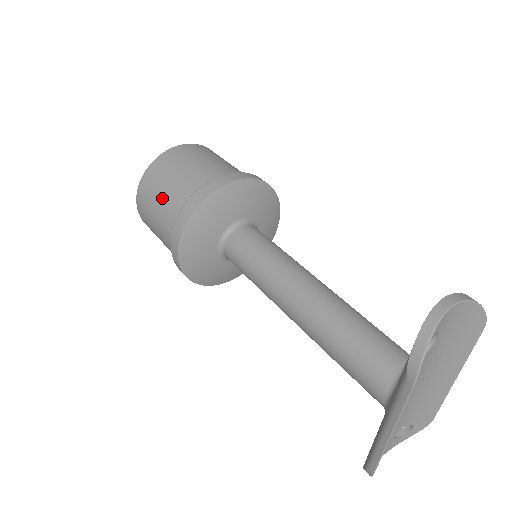
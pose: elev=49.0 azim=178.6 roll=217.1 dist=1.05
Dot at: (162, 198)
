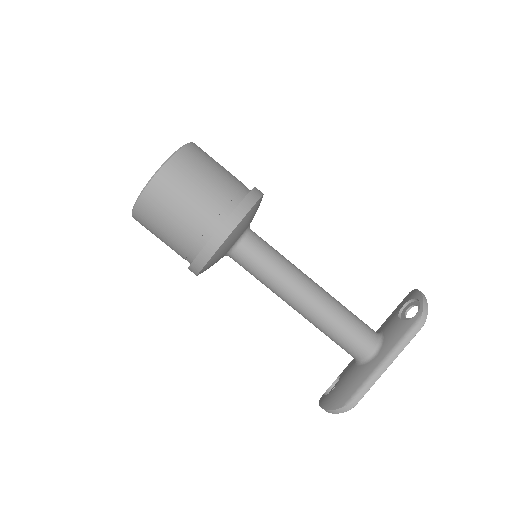
Dot at: (209, 181)
